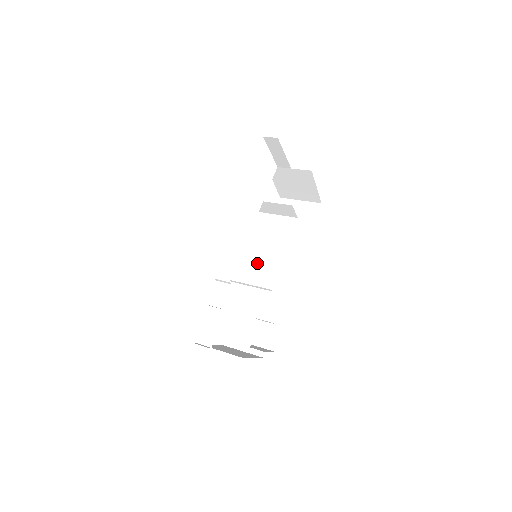
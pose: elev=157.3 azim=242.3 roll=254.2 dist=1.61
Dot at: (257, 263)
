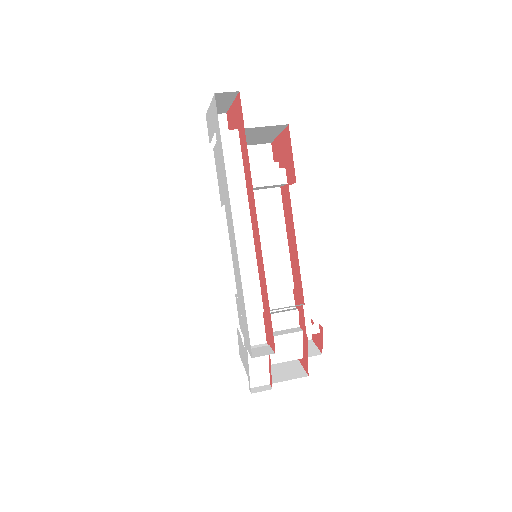
Dot at: occluded
